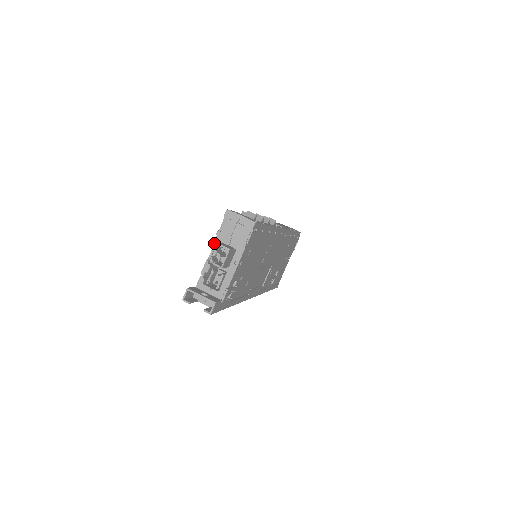
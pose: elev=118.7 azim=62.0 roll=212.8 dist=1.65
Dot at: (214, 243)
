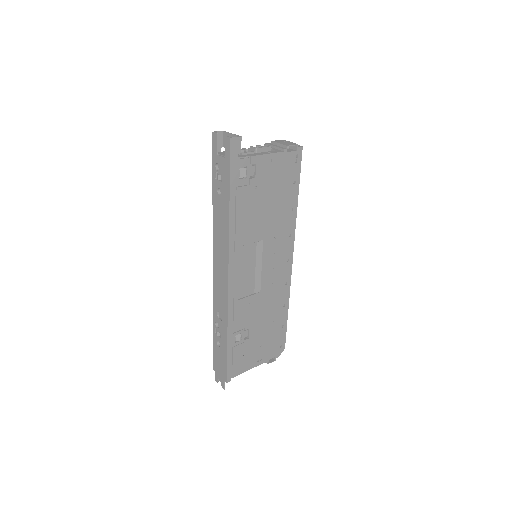
Dot at: occluded
